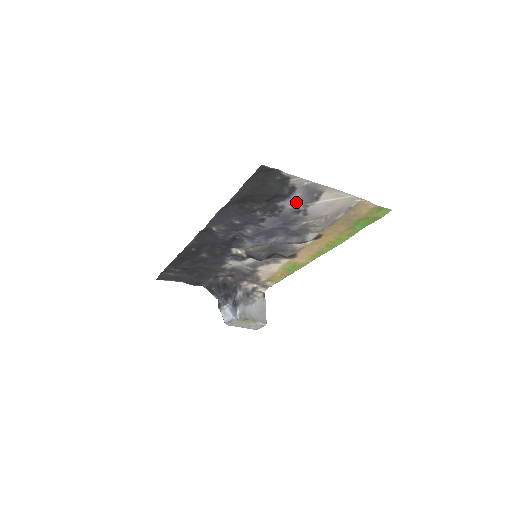
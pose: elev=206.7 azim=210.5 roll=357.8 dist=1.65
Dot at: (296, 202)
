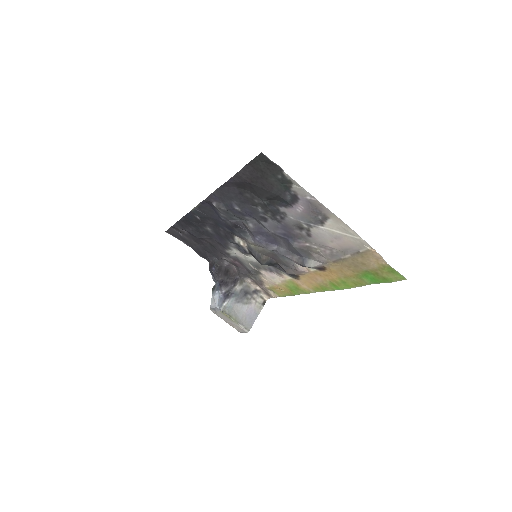
Dot at: (299, 215)
